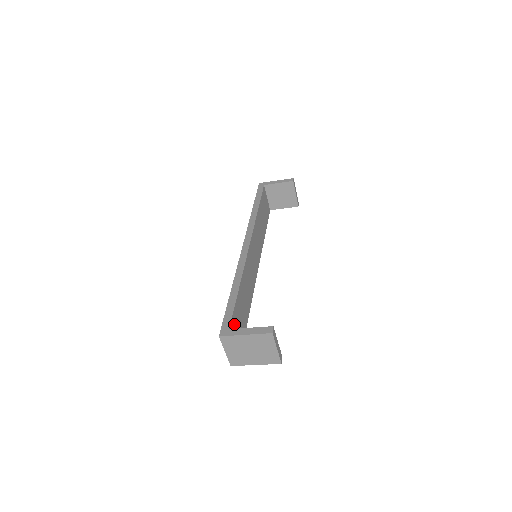
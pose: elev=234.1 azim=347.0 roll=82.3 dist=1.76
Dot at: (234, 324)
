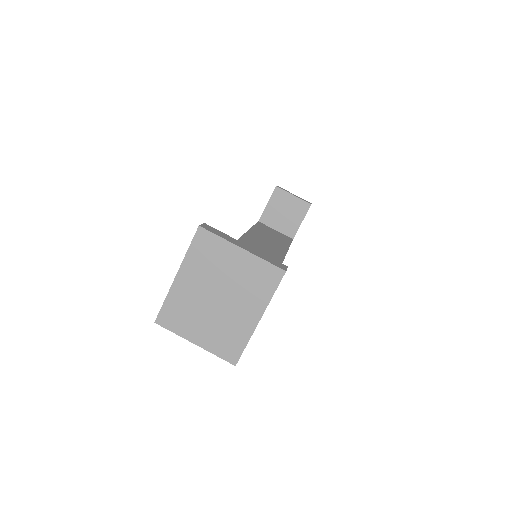
Dot at: occluded
